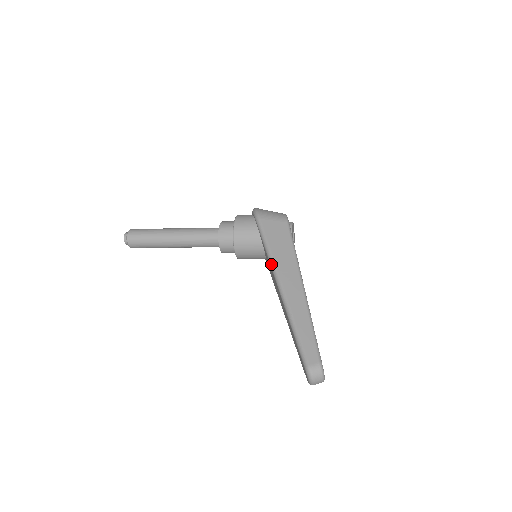
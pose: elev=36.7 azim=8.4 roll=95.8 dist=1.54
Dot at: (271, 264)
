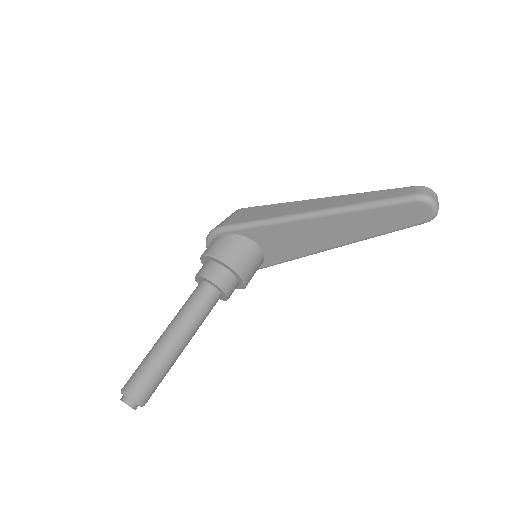
Dot at: (277, 221)
